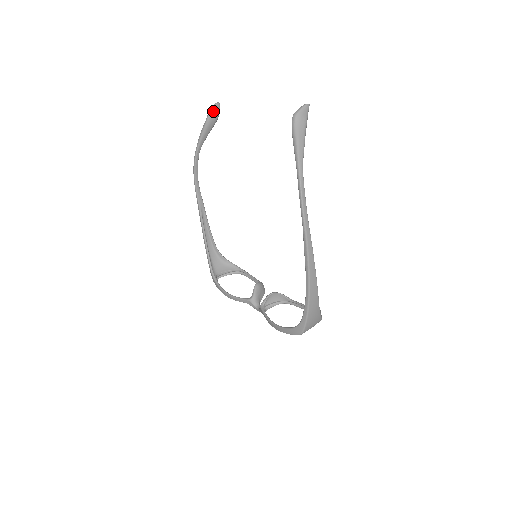
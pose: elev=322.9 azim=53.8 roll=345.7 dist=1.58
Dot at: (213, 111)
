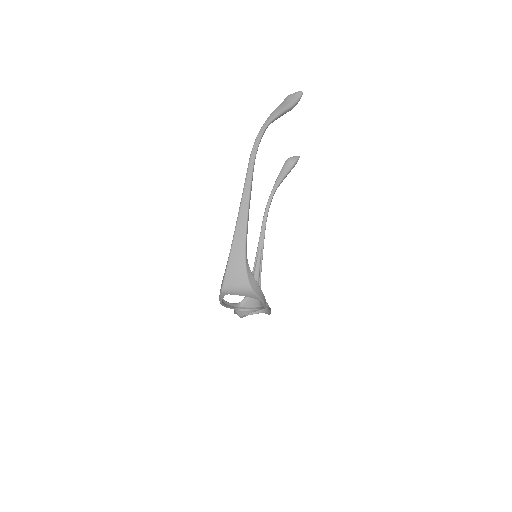
Dot at: (290, 159)
